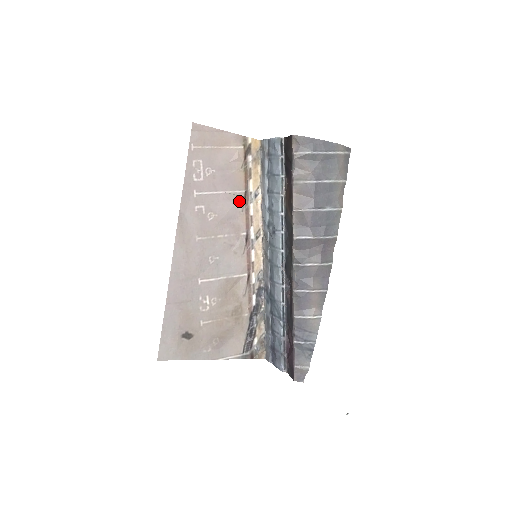
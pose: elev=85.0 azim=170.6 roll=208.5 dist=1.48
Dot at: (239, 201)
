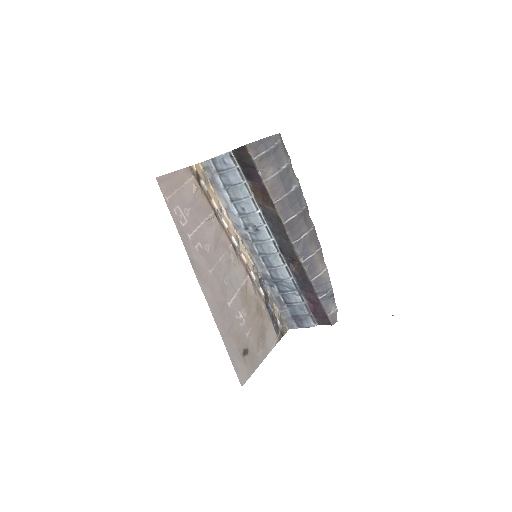
Dot at: (215, 222)
